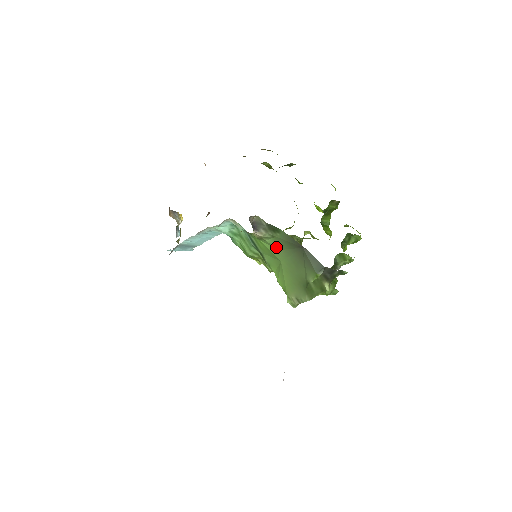
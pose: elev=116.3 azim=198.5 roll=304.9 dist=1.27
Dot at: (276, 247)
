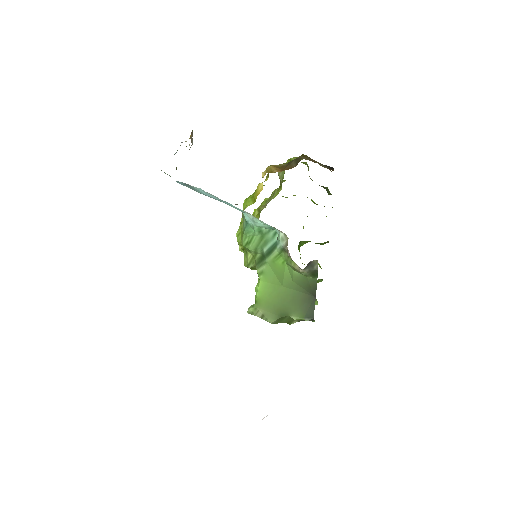
Dot at: (294, 278)
